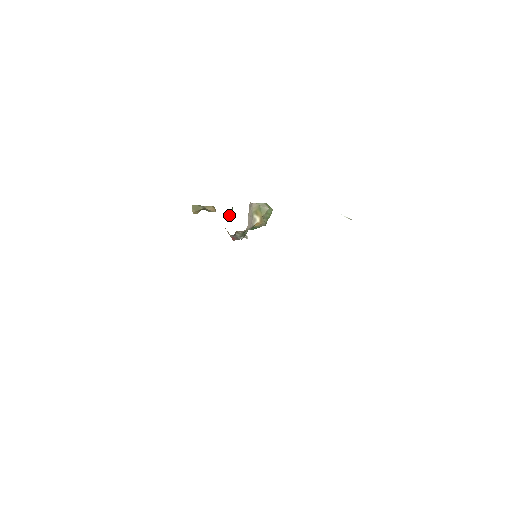
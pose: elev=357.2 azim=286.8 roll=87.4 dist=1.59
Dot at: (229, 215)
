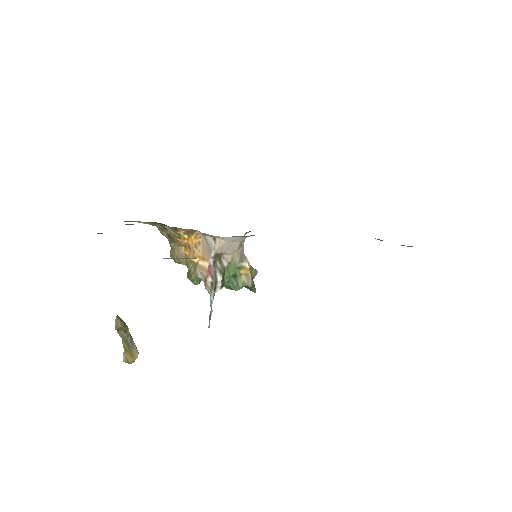
Dot at: occluded
